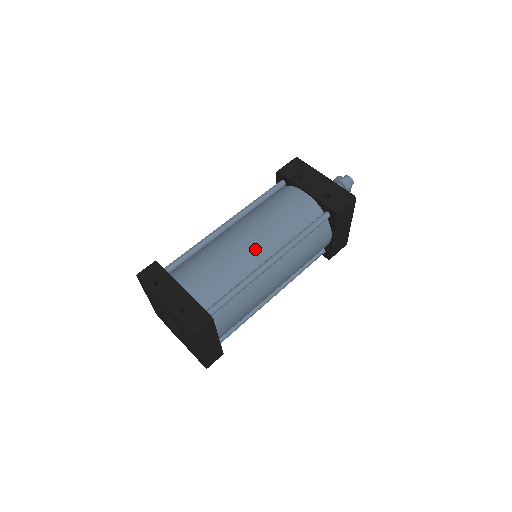
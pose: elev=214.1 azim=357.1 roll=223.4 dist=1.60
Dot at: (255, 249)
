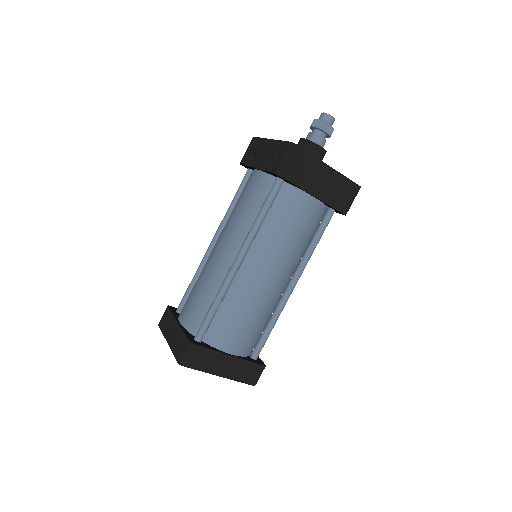
Dot at: (223, 256)
